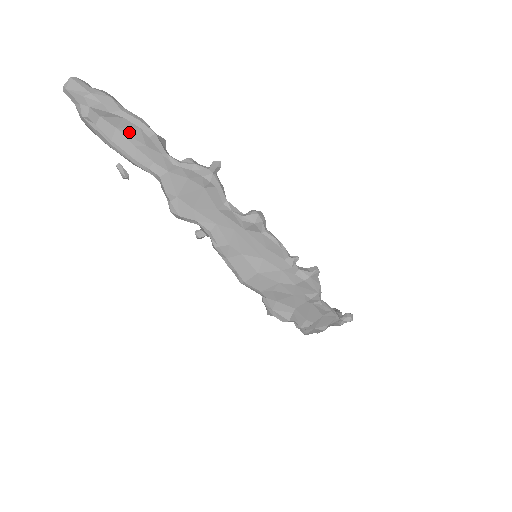
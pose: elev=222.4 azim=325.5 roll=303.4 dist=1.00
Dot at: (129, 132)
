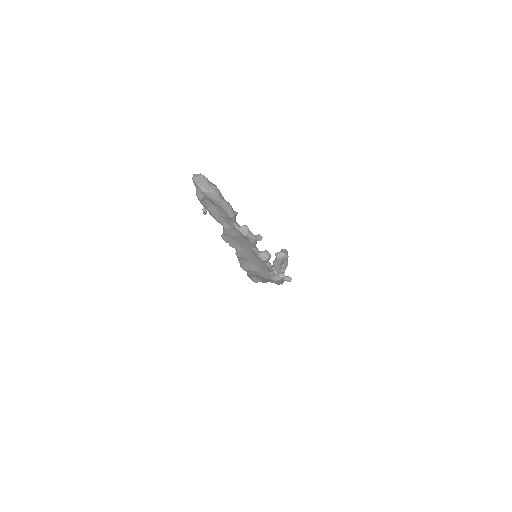
Dot at: (220, 209)
